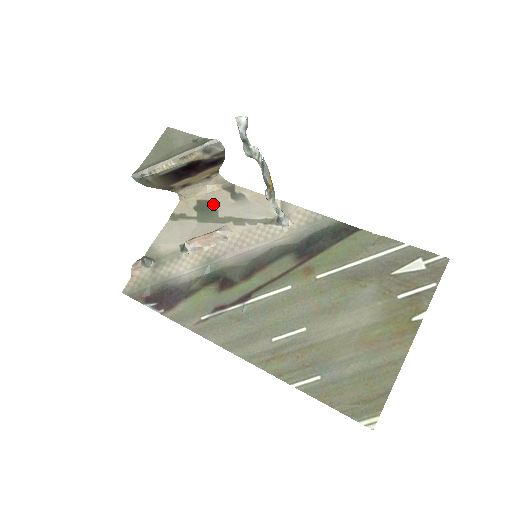
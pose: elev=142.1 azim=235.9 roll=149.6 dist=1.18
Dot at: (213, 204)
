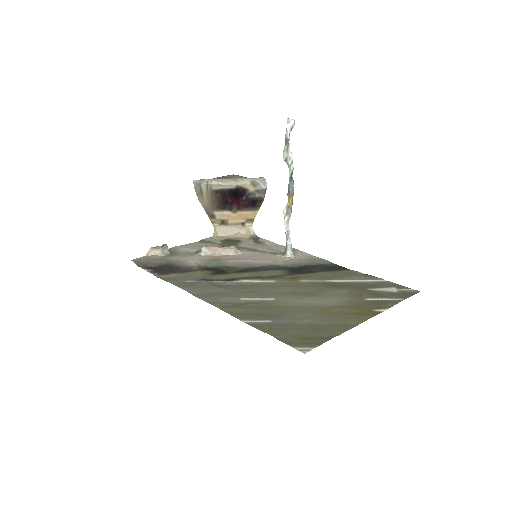
Dot at: (237, 241)
